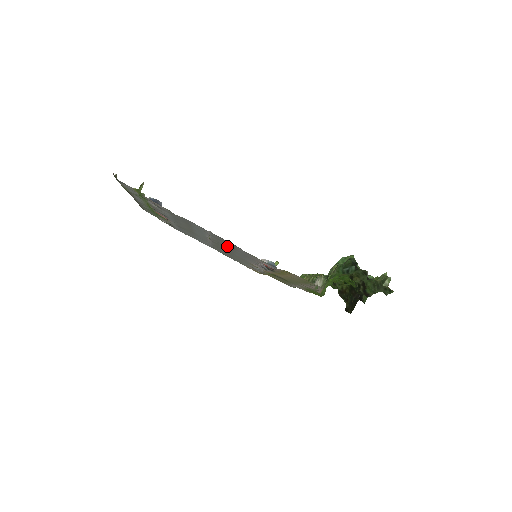
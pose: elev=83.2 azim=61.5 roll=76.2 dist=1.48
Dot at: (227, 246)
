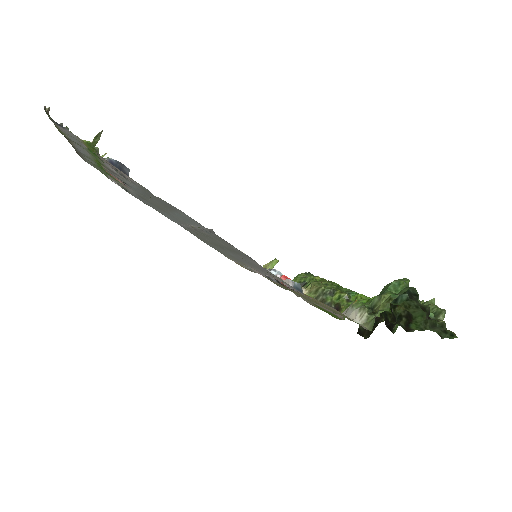
Dot at: (224, 245)
